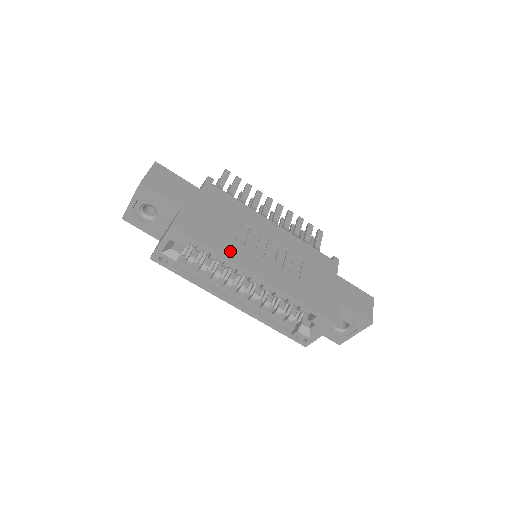
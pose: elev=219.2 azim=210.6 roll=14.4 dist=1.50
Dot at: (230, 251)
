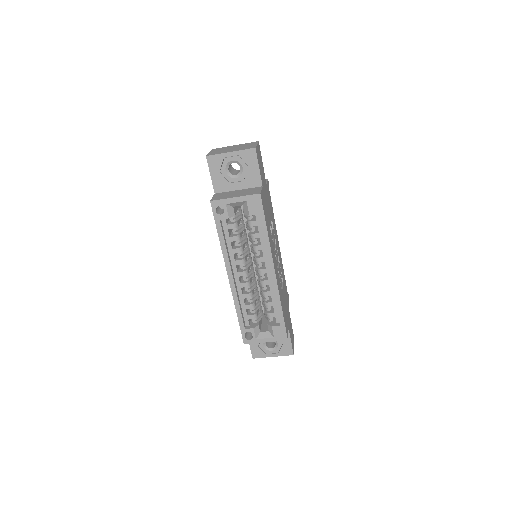
Dot at: occluded
